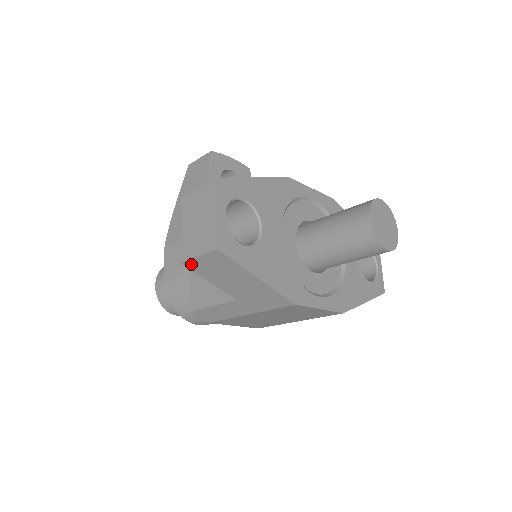
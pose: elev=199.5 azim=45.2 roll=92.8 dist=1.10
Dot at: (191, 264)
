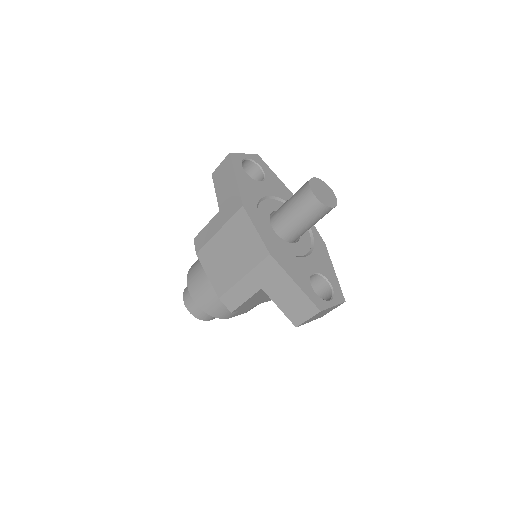
Dot at: (215, 174)
